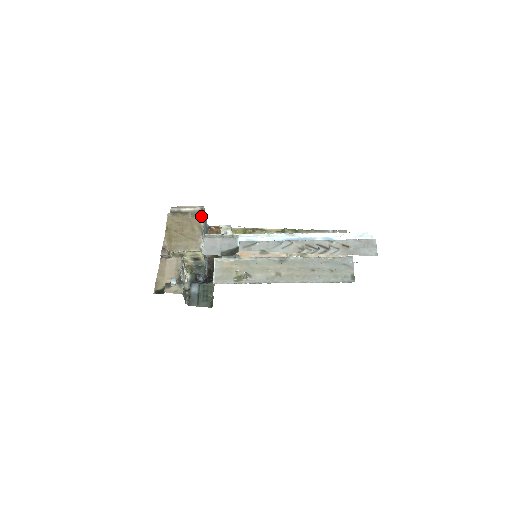
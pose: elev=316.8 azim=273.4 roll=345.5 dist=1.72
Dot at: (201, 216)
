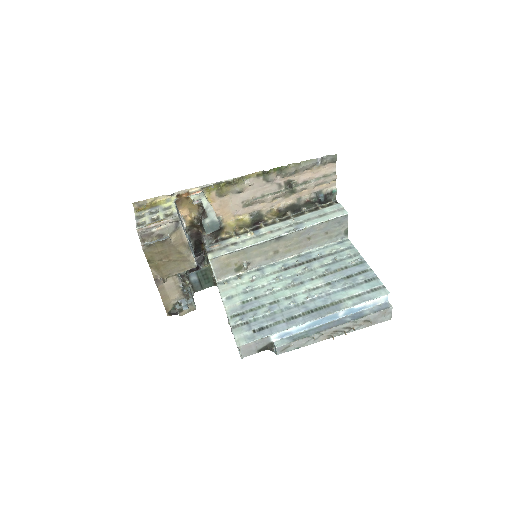
Dot at: (181, 233)
